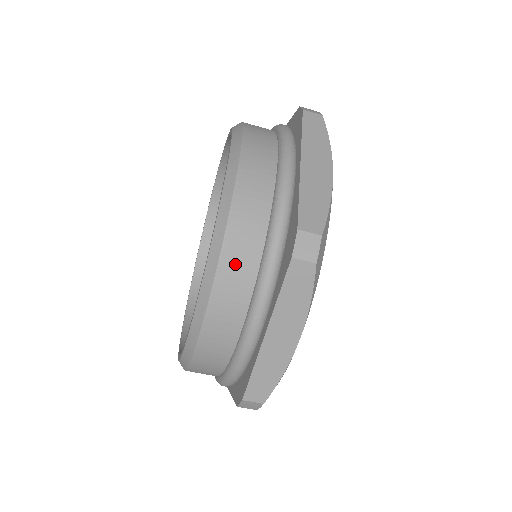
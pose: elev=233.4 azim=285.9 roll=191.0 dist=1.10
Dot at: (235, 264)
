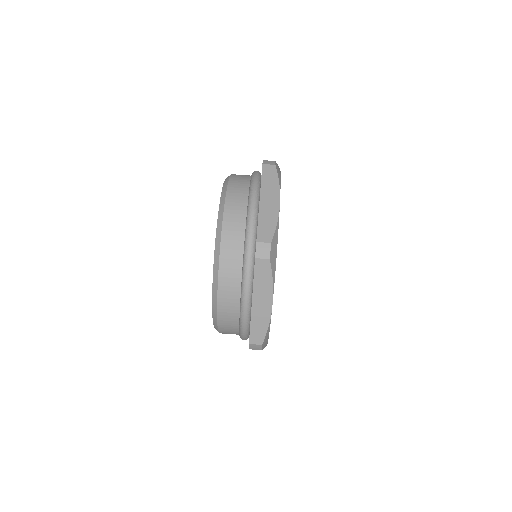
Dot at: (228, 265)
